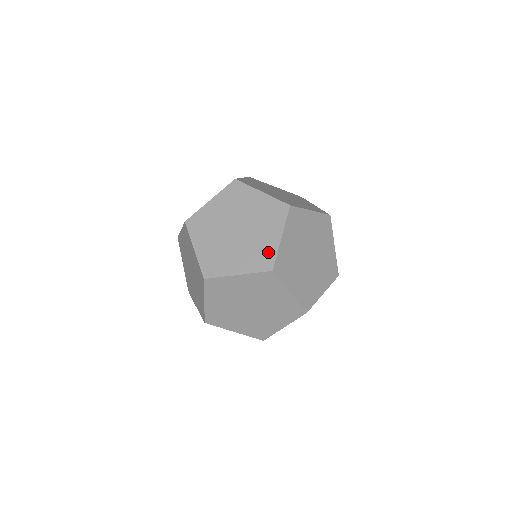
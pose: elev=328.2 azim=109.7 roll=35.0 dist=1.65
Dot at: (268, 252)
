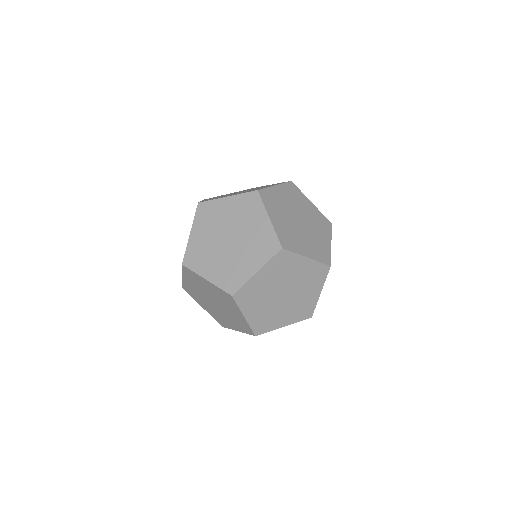
Dot at: occluded
